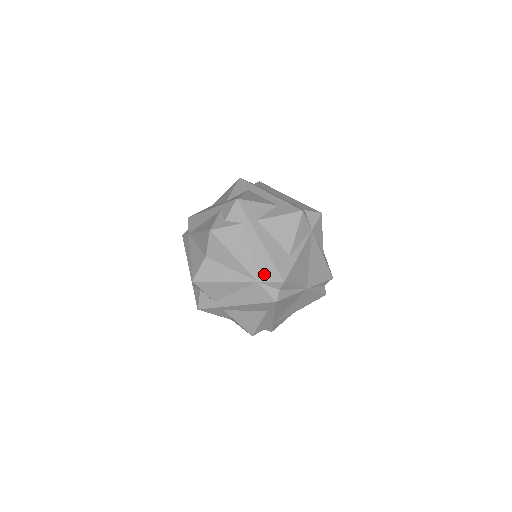
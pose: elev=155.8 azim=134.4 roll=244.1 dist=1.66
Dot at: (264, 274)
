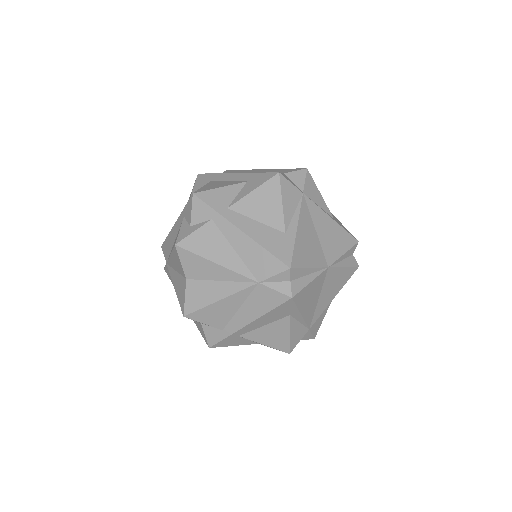
Dot at: (262, 269)
